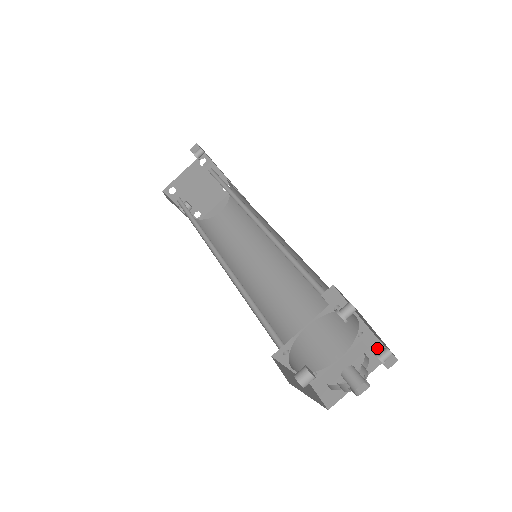
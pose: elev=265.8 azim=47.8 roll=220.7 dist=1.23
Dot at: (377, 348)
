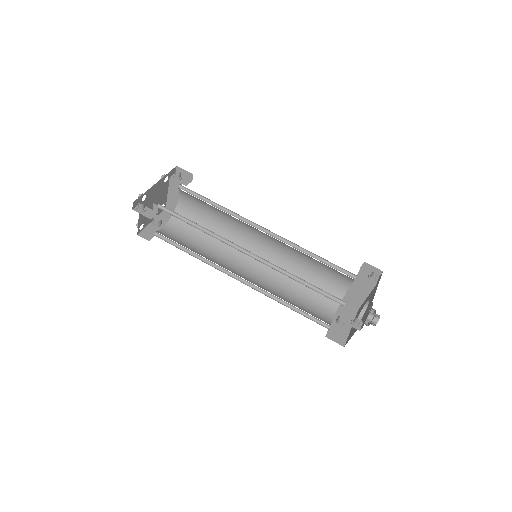
Dot at: (367, 267)
